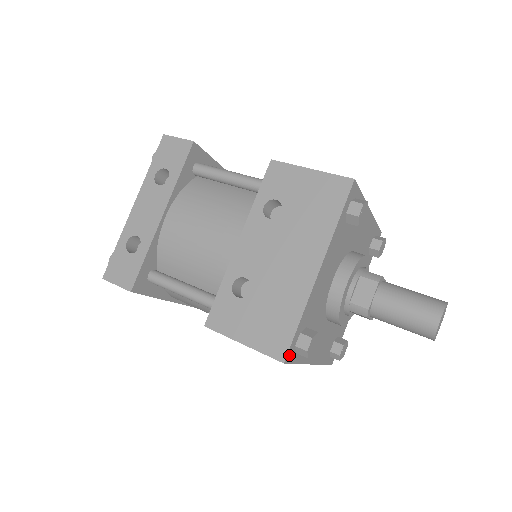
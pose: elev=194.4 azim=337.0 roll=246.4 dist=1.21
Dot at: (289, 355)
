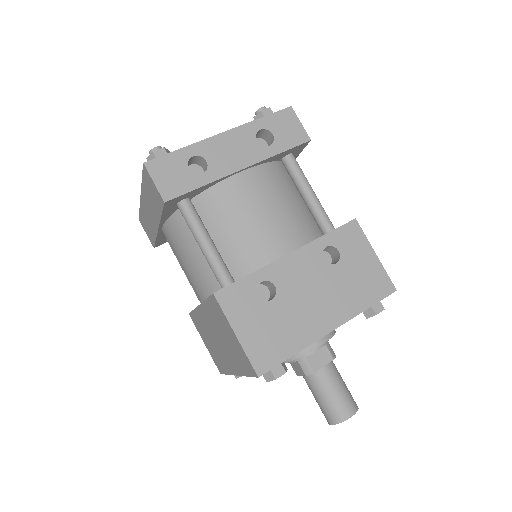
Dot at: (263, 373)
